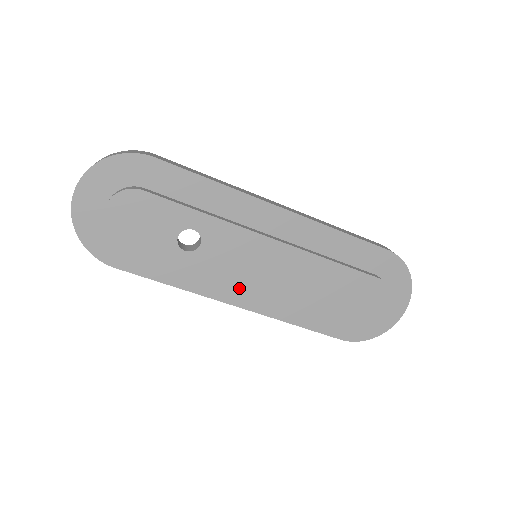
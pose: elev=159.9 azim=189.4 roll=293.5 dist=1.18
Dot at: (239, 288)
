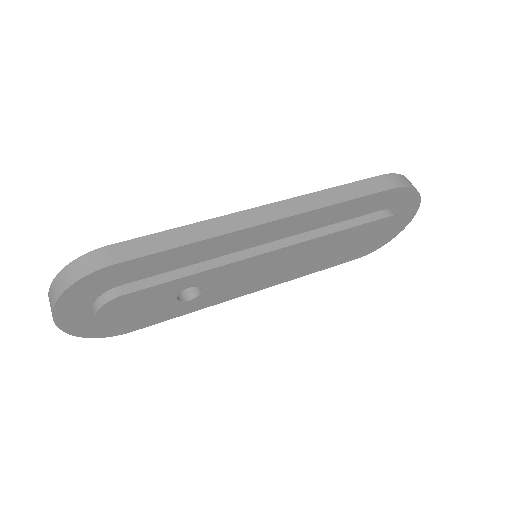
Dot at: occluded
